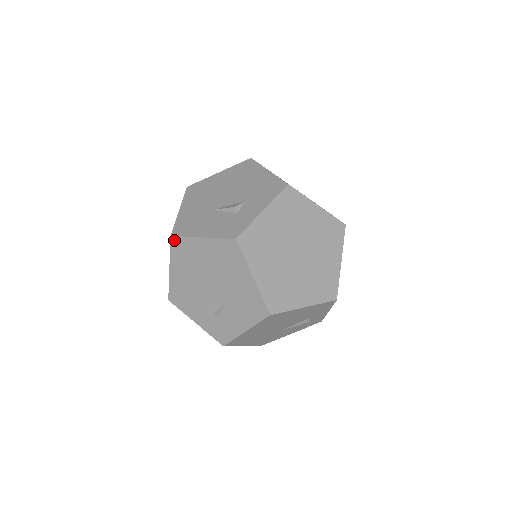
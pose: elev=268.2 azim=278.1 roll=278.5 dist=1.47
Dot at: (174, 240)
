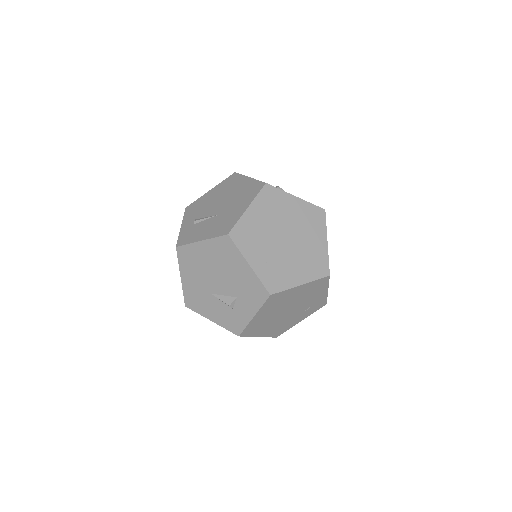
Dot at: (189, 307)
